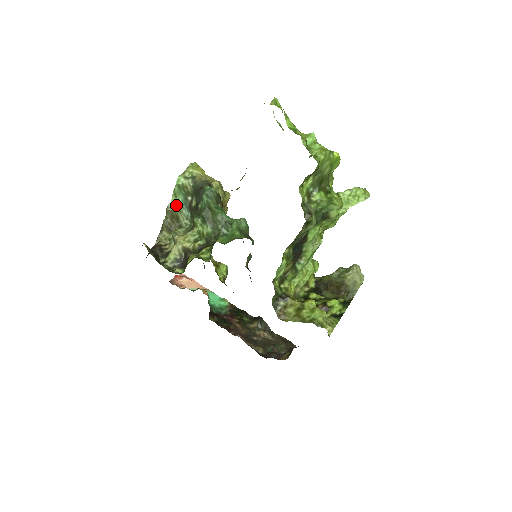
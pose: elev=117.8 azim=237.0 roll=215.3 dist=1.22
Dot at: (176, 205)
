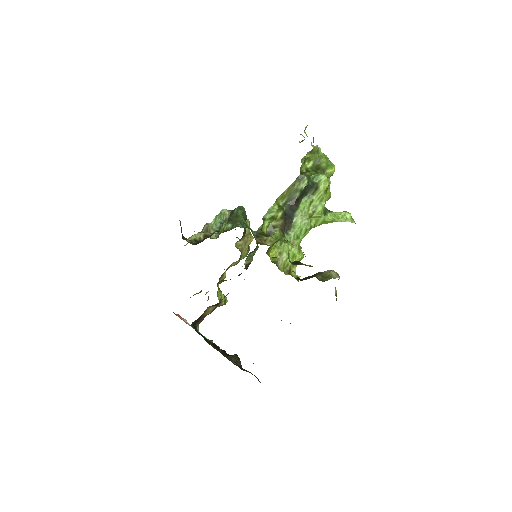
Dot at: (213, 225)
